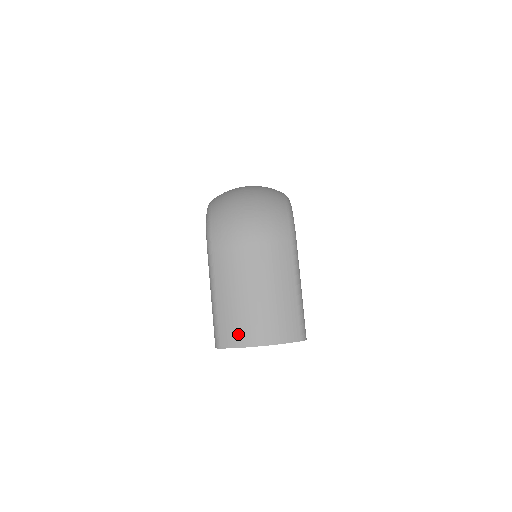
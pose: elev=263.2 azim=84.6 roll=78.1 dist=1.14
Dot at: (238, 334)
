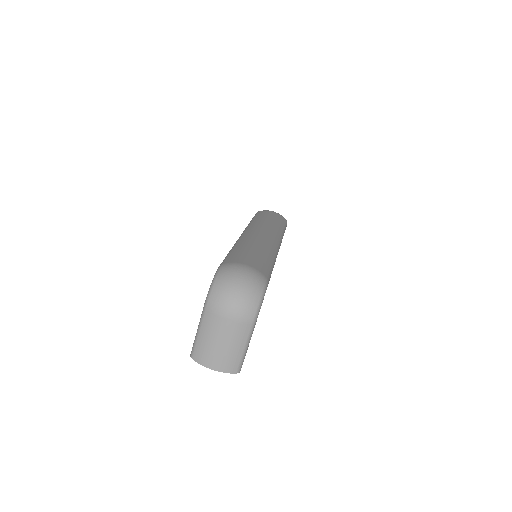
Dot at: (203, 359)
